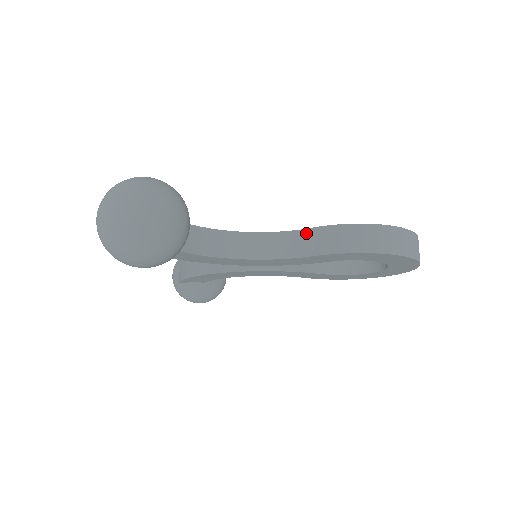
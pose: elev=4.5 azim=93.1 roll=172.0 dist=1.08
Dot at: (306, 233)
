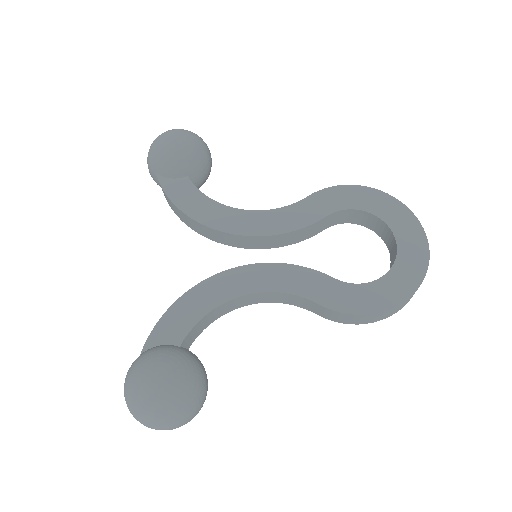
Dot at: occluded
